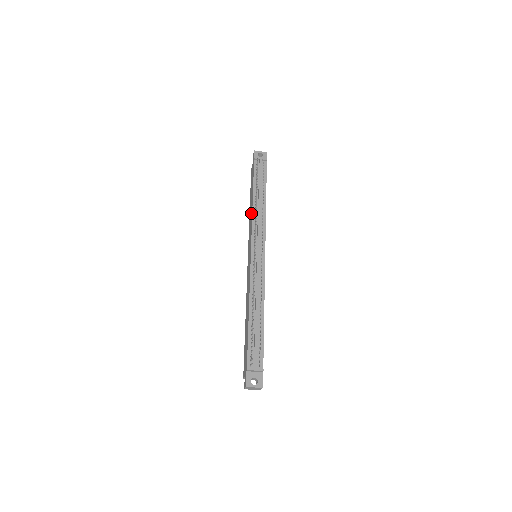
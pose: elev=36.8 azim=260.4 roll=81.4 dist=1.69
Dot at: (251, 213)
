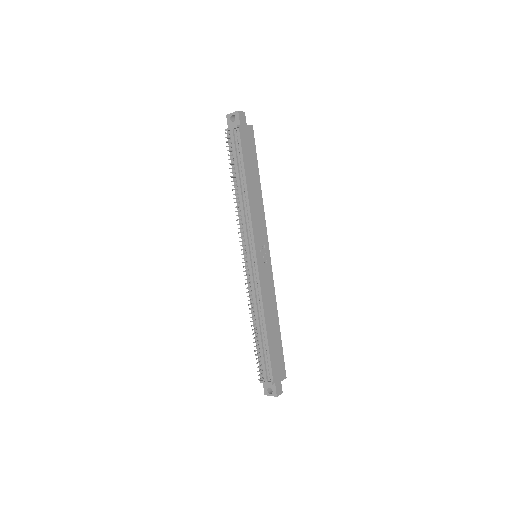
Dot at: occluded
